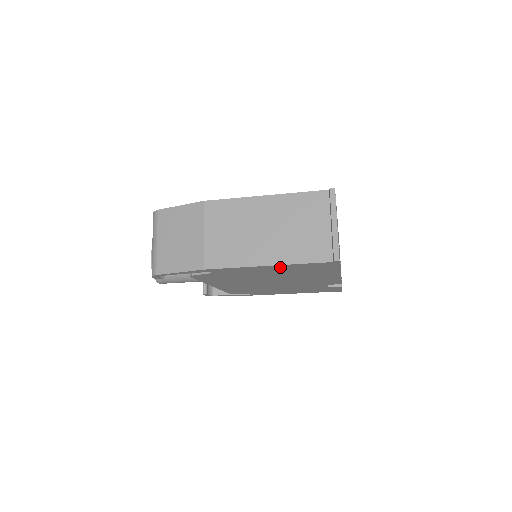
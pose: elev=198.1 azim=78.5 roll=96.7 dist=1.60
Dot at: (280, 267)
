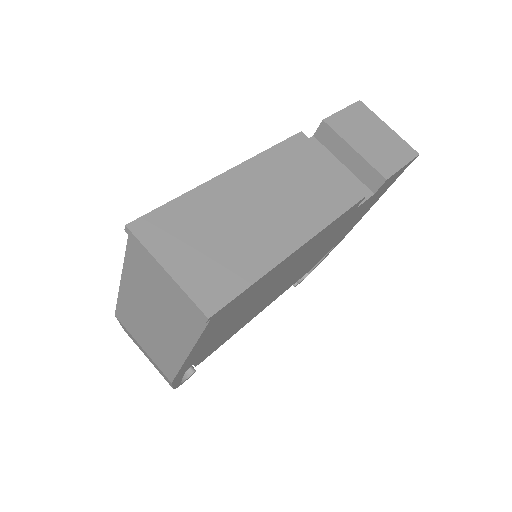
Dot at: (205, 339)
